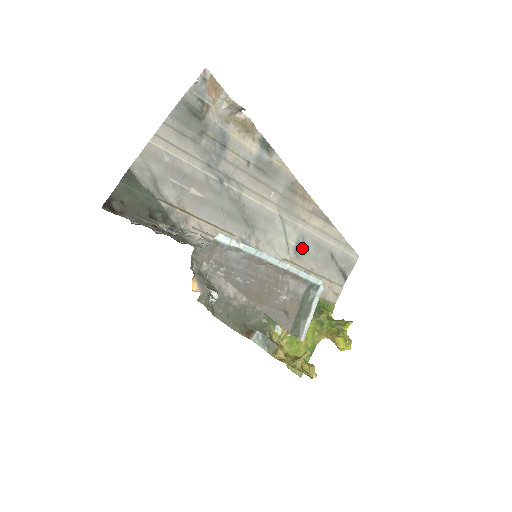
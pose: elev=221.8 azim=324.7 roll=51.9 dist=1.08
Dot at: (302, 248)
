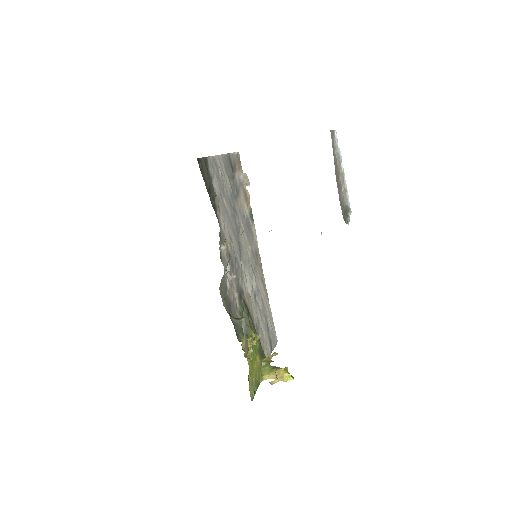
Dot at: (257, 299)
